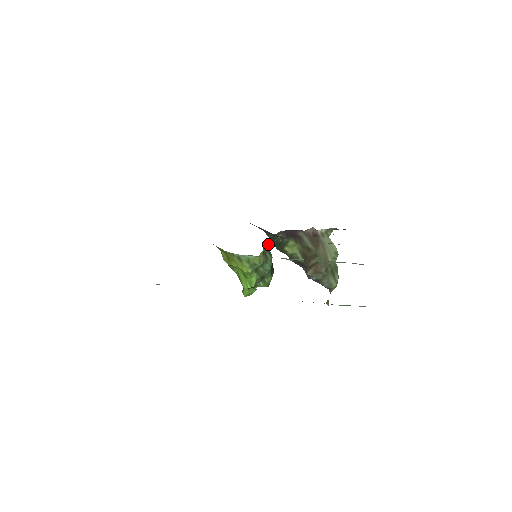
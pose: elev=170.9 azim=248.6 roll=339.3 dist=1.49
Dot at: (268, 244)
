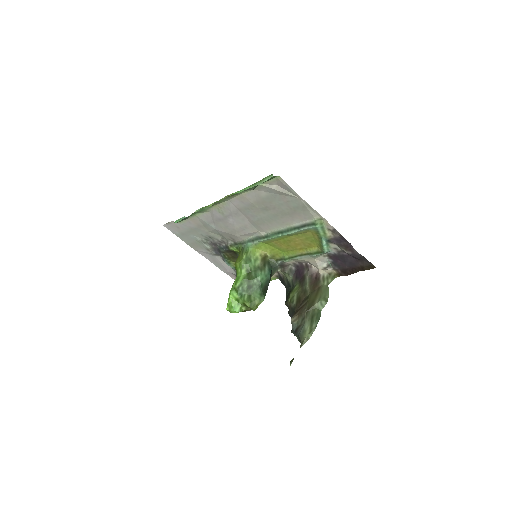
Dot at: (274, 264)
